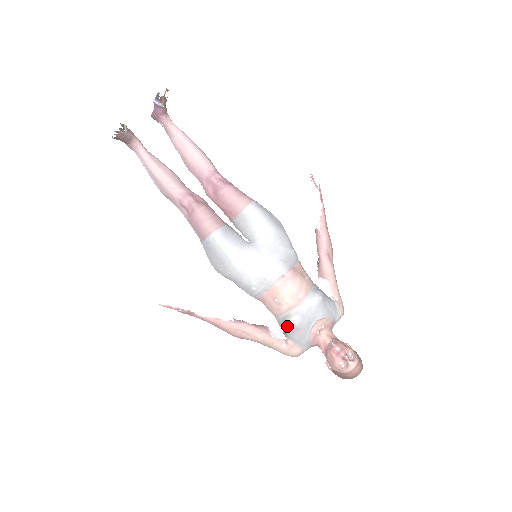
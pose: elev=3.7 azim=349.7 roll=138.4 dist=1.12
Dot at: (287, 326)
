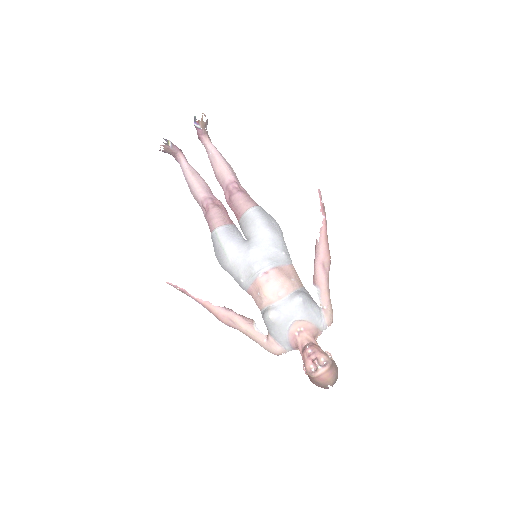
Dot at: (265, 319)
